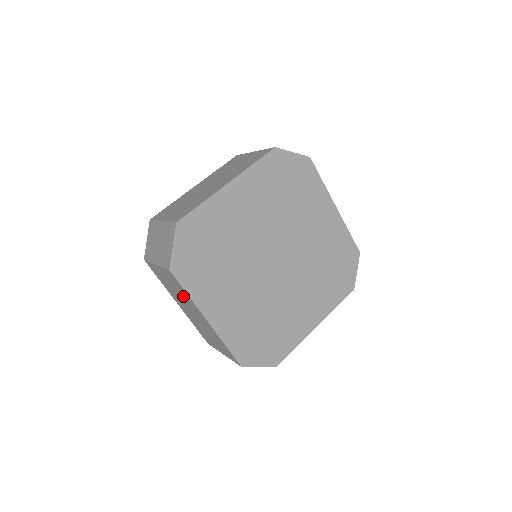
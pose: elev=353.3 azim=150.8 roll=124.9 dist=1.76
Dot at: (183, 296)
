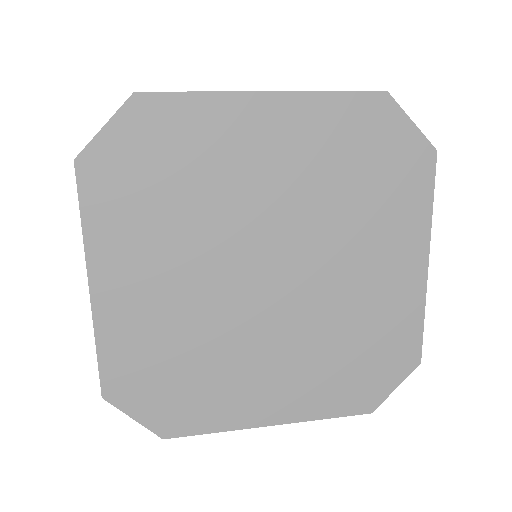
Dot at: occluded
